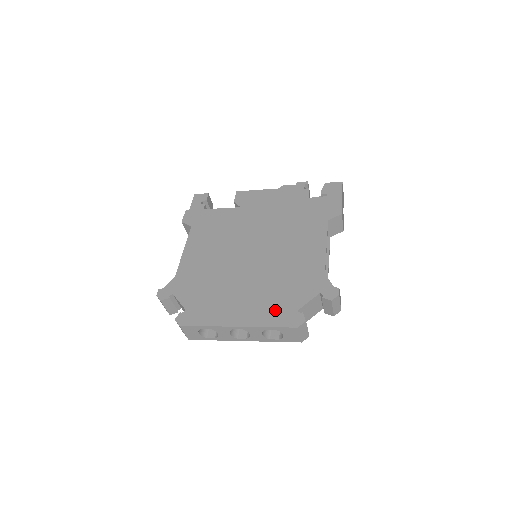
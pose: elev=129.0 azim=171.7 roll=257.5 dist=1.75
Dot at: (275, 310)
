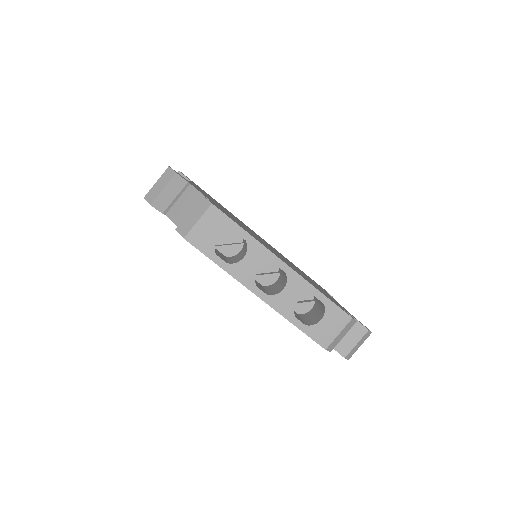
Dot at: occluded
